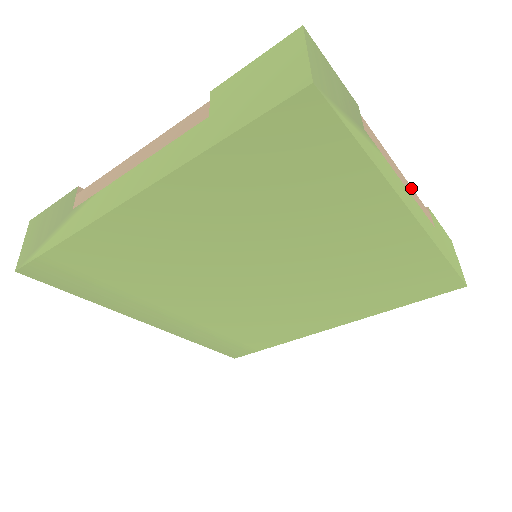
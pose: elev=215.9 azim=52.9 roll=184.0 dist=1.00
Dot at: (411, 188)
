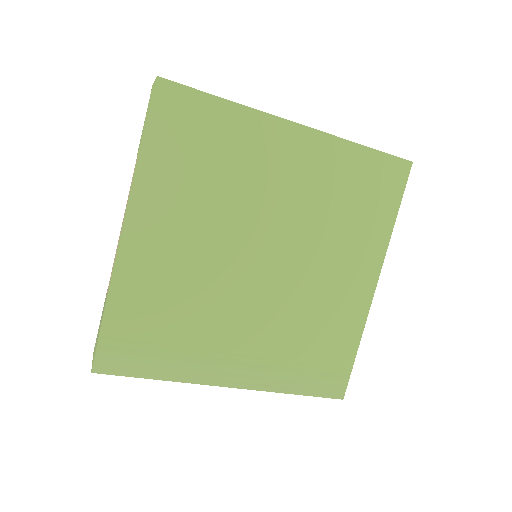
Dot at: occluded
